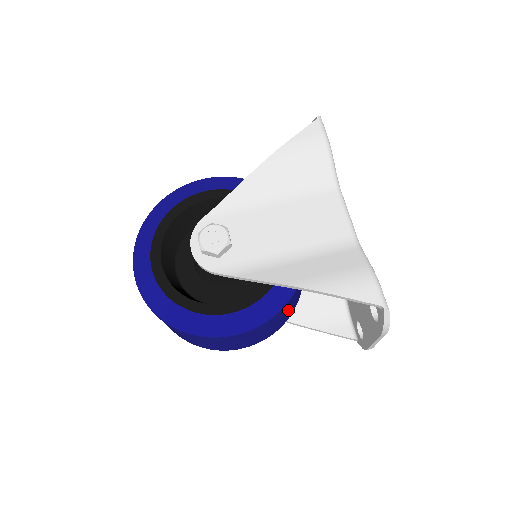
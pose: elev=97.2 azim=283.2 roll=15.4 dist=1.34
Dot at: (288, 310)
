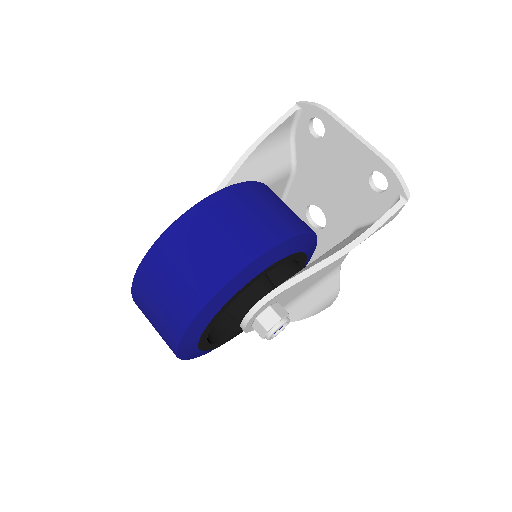
Dot at: (283, 205)
